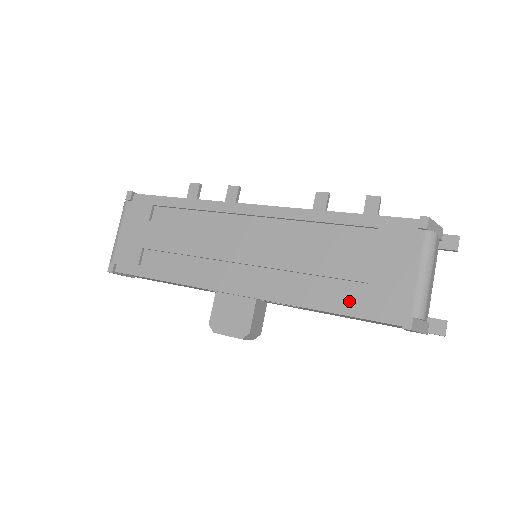
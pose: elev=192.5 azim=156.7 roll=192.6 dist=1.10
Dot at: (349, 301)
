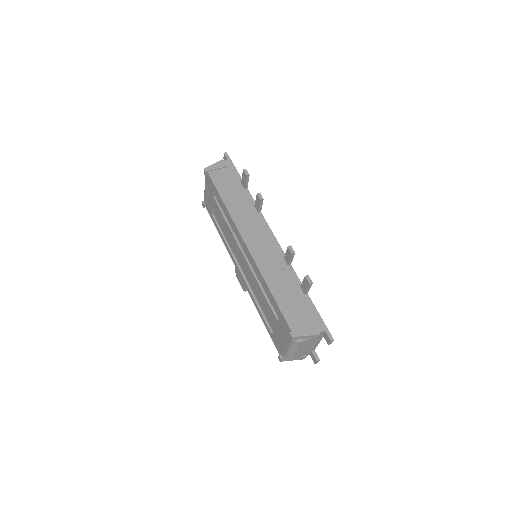
Dot at: (270, 325)
